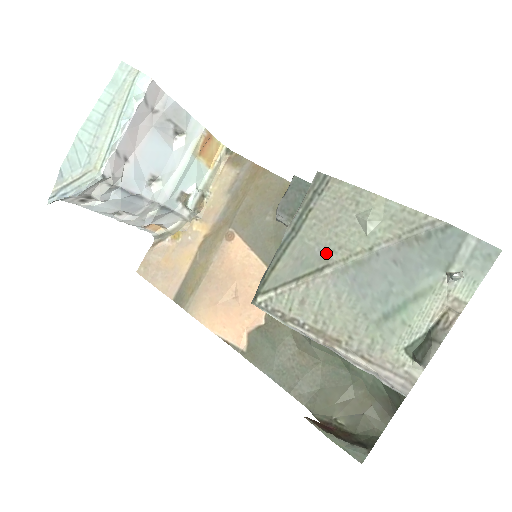
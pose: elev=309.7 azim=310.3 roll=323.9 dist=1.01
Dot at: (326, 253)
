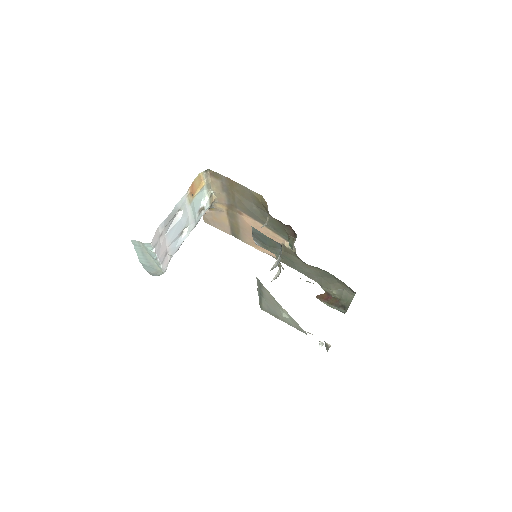
Dot at: (276, 313)
